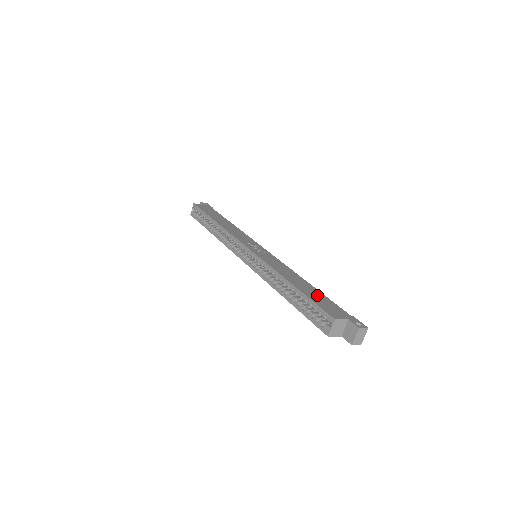
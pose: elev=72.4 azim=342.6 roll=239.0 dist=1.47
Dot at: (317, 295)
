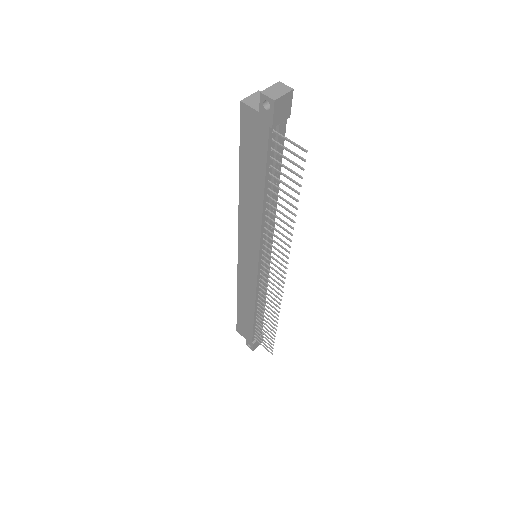
Dot at: occluded
